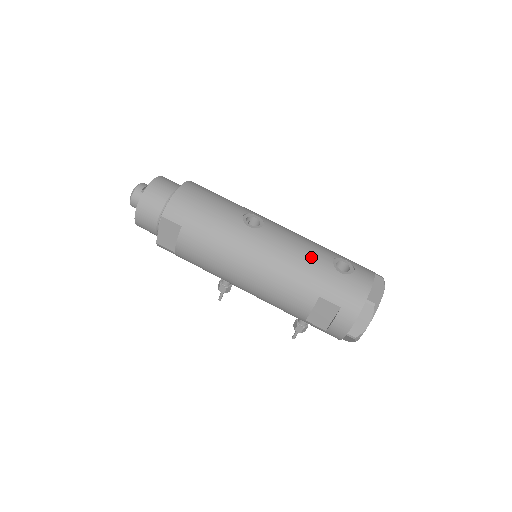
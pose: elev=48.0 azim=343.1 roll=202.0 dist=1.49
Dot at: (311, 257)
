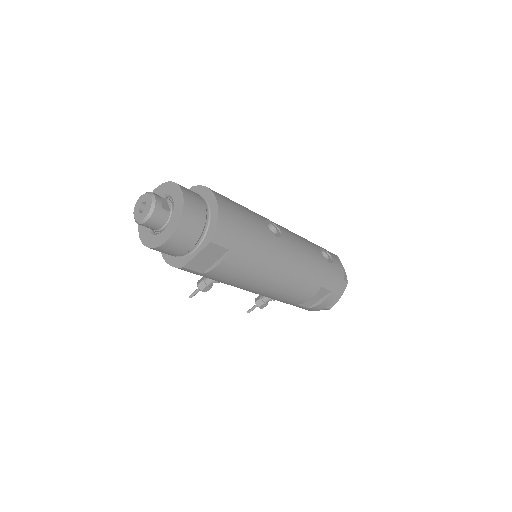
Dot at: (314, 255)
